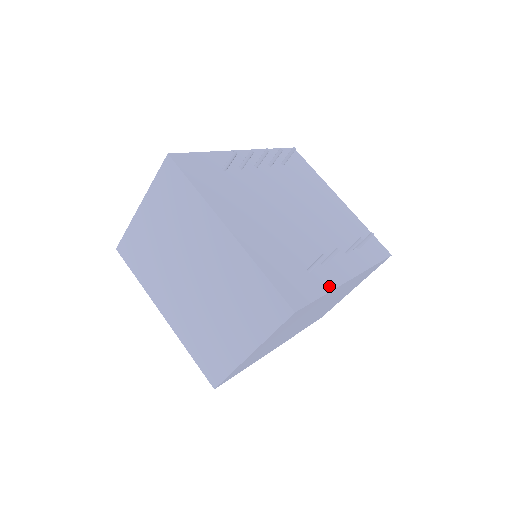
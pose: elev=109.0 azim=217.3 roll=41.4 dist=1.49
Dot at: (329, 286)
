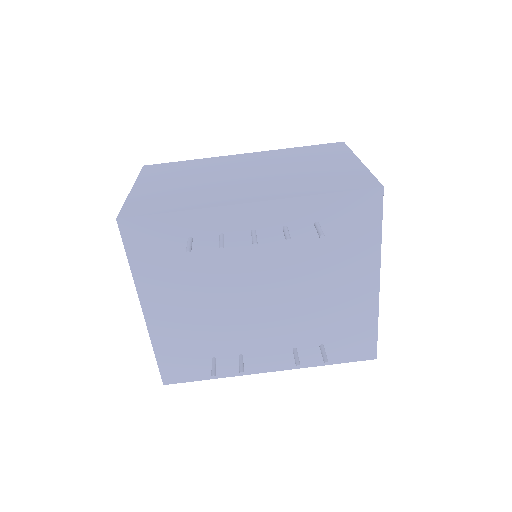
Dot at: (227, 374)
